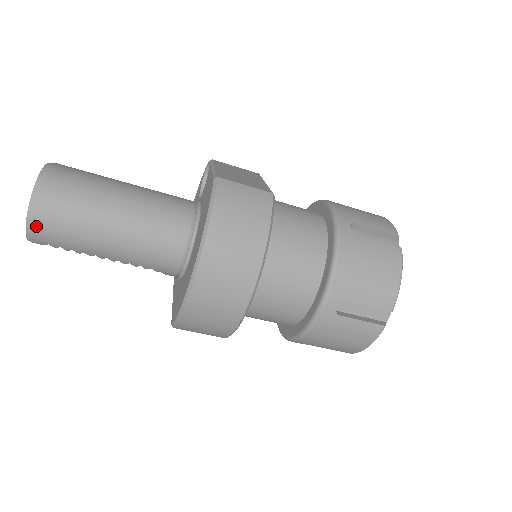
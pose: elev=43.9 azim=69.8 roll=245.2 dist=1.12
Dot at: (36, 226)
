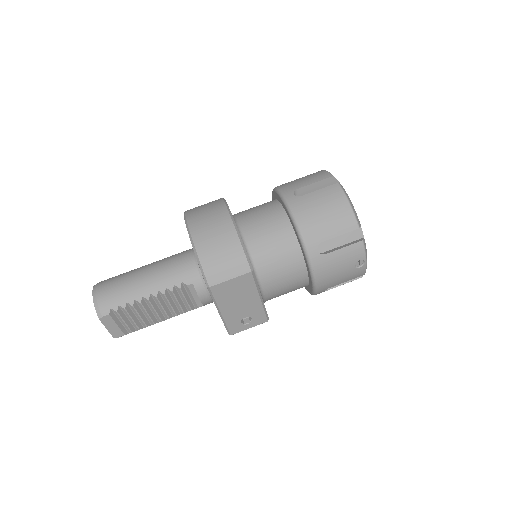
Dot at: (99, 296)
